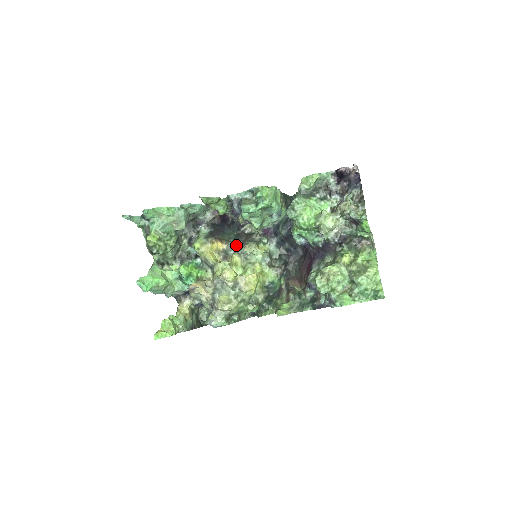
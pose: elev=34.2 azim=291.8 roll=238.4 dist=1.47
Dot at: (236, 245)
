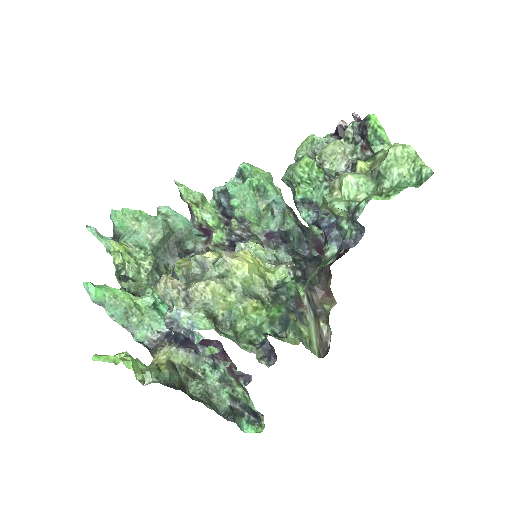
Dot at: occluded
